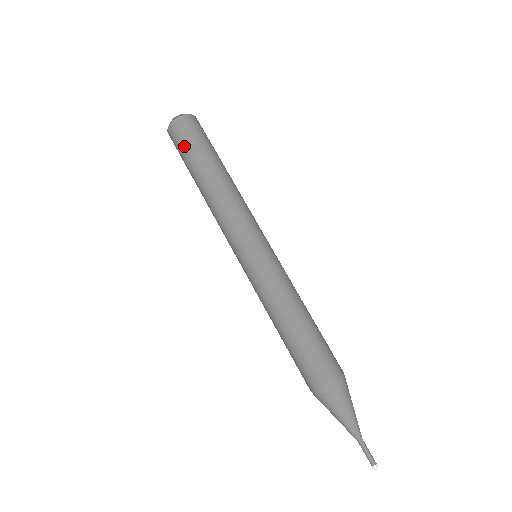
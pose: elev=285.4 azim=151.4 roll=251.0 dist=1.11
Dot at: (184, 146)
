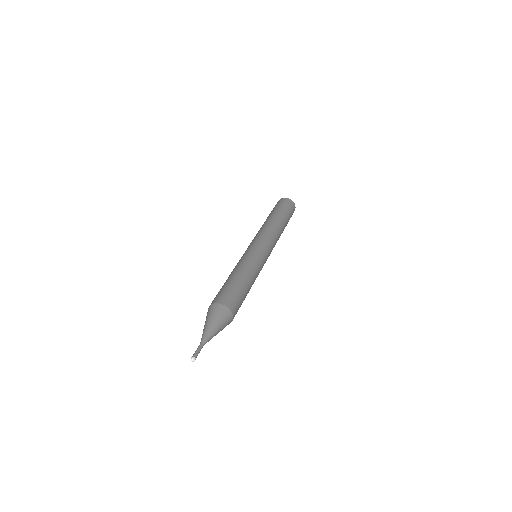
Dot at: (277, 206)
